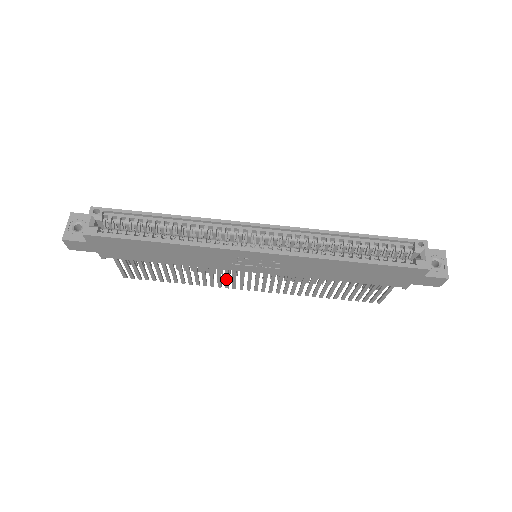
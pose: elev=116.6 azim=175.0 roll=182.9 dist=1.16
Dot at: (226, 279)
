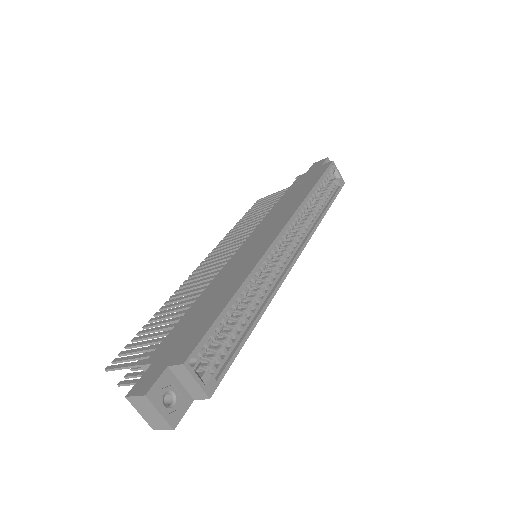
Dot at: occluded
